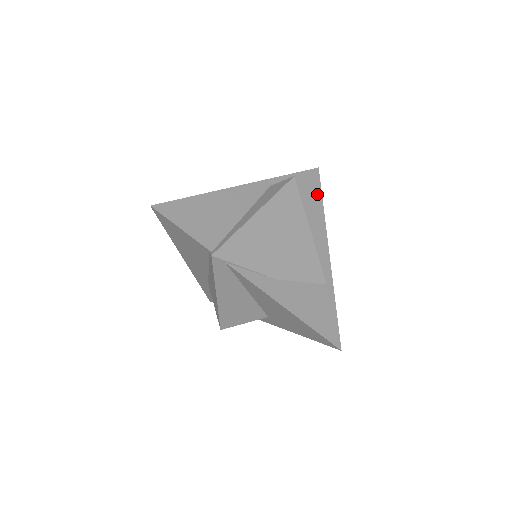
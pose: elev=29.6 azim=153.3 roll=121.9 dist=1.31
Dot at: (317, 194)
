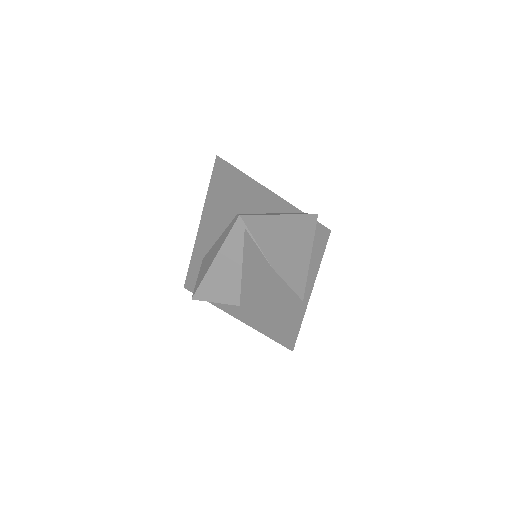
Dot at: (323, 244)
